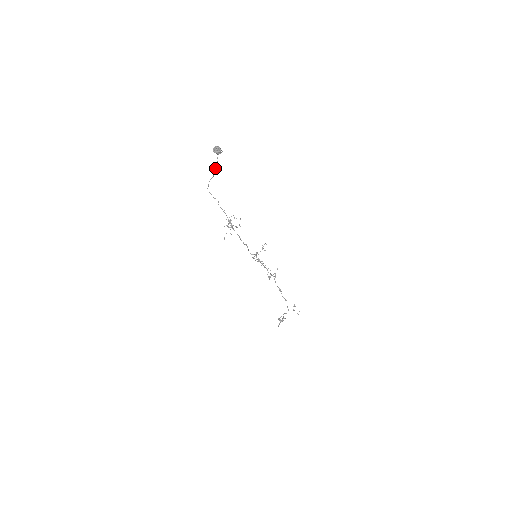
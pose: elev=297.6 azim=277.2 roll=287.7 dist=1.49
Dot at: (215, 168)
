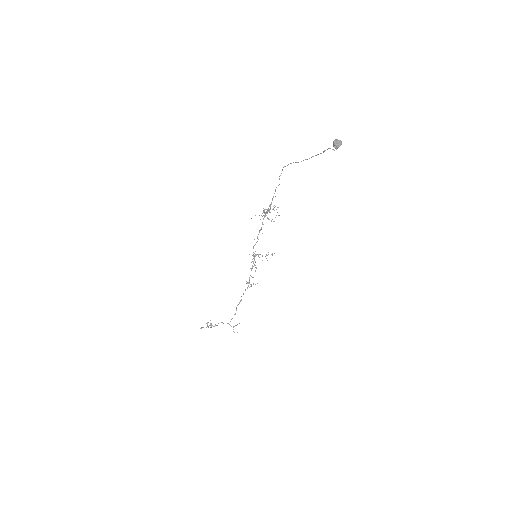
Dot at: (311, 157)
